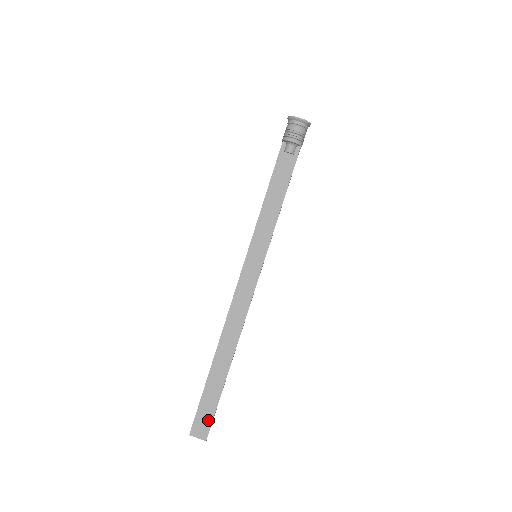
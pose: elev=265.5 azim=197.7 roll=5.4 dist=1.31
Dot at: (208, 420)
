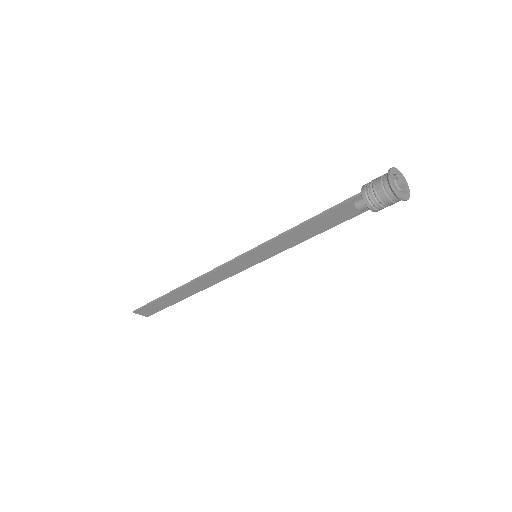
Dot at: (154, 311)
